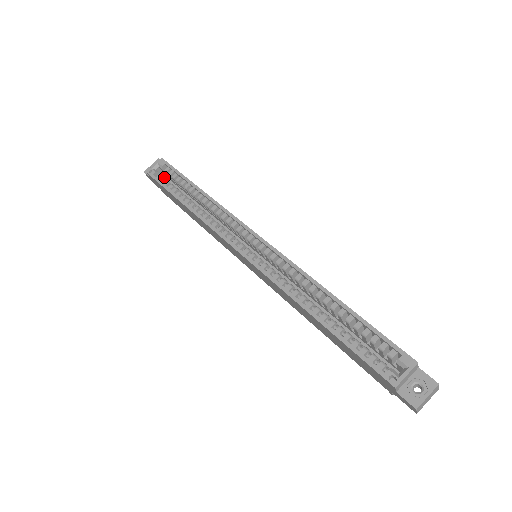
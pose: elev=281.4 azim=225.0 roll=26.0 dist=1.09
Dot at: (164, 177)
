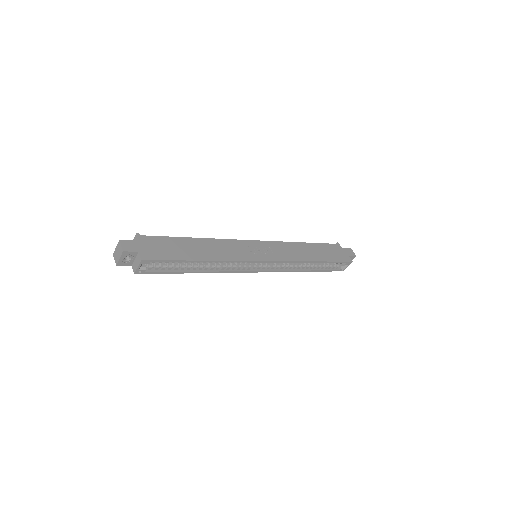
Dot at: occluded
